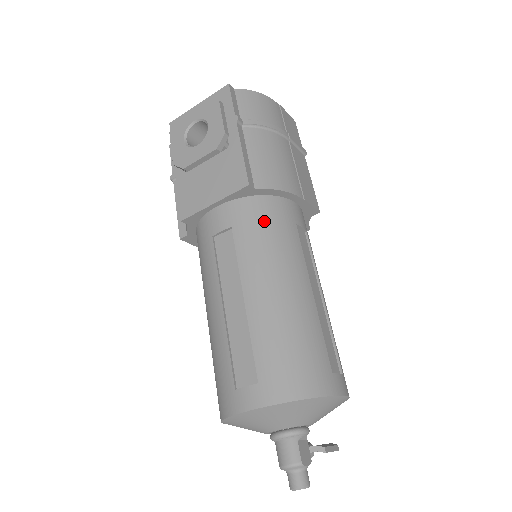
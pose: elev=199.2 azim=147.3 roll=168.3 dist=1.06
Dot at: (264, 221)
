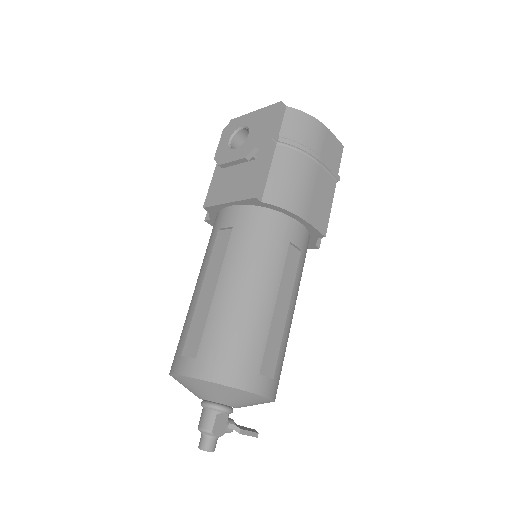
Dot at: (259, 231)
